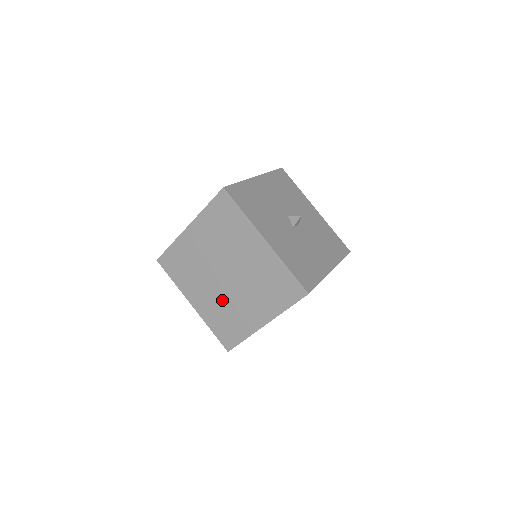
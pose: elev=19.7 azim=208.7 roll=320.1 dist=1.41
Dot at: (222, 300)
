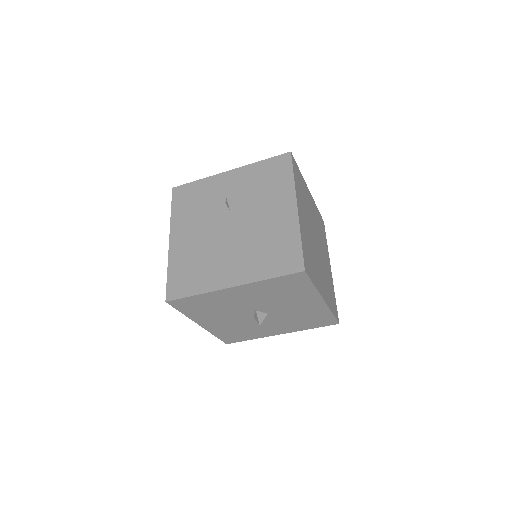
Dot at: occluded
